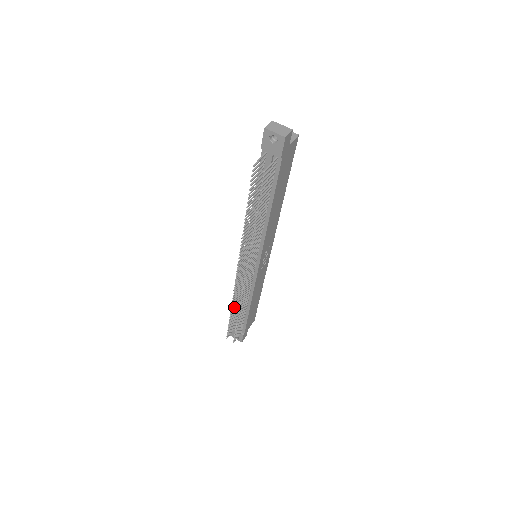
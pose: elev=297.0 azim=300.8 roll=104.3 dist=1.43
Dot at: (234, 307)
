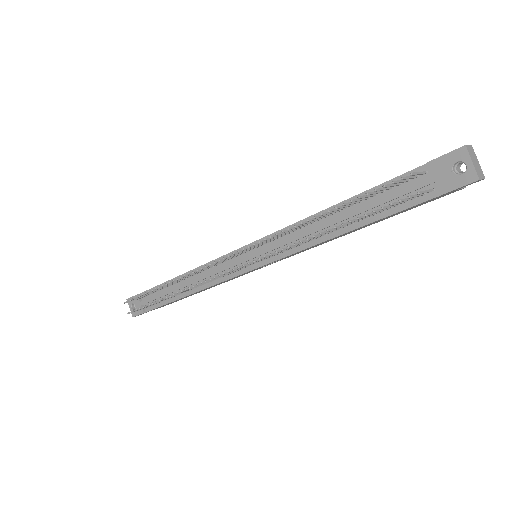
Dot at: occluded
